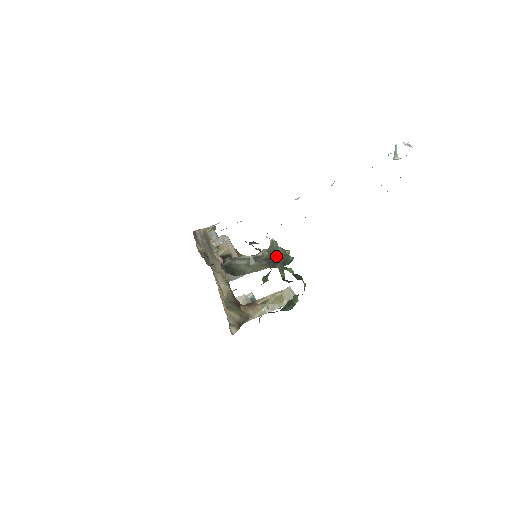
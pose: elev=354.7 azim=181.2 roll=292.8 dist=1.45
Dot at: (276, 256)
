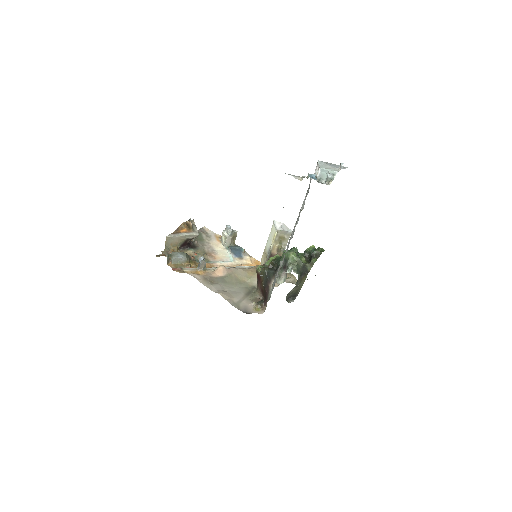
Dot at: (301, 268)
